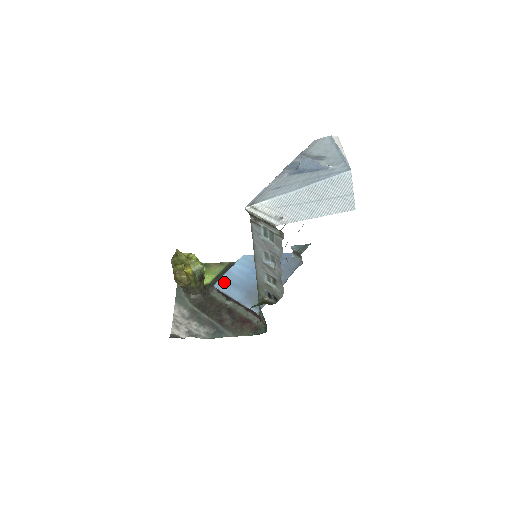
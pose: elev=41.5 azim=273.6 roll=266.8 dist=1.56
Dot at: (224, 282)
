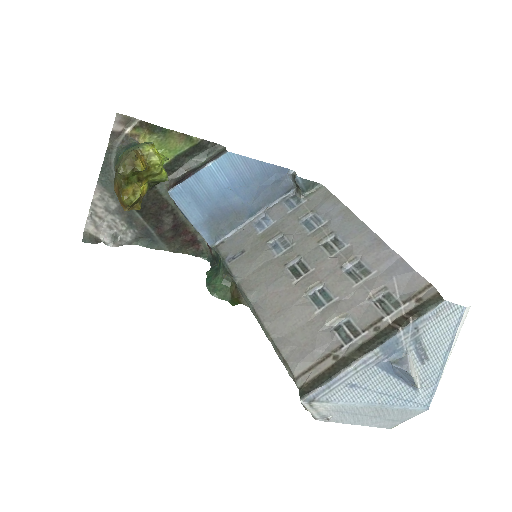
Dot at: (185, 191)
